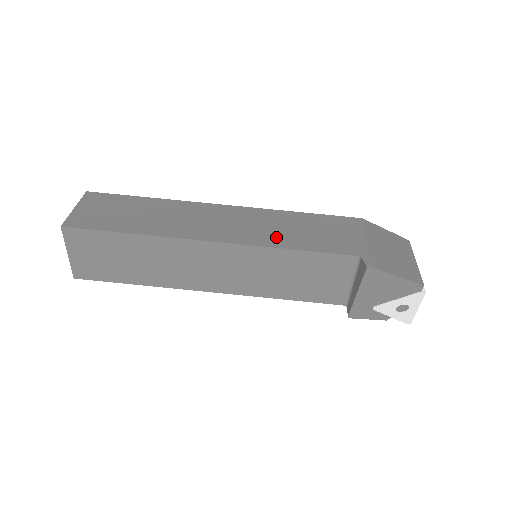
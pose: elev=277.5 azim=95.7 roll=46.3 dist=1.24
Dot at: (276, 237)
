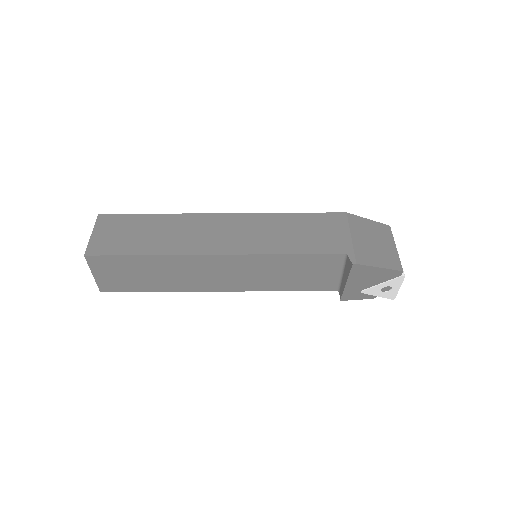
Dot at: (272, 243)
